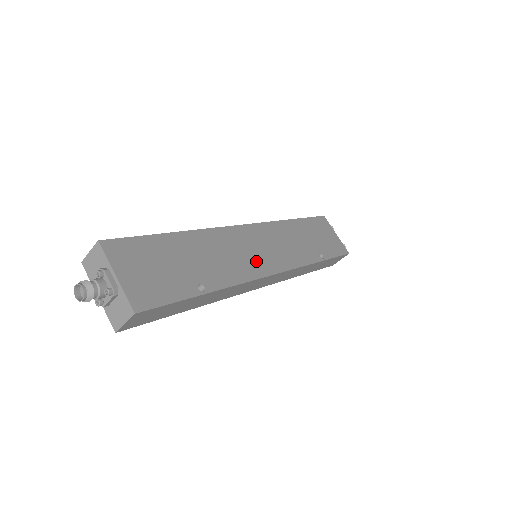
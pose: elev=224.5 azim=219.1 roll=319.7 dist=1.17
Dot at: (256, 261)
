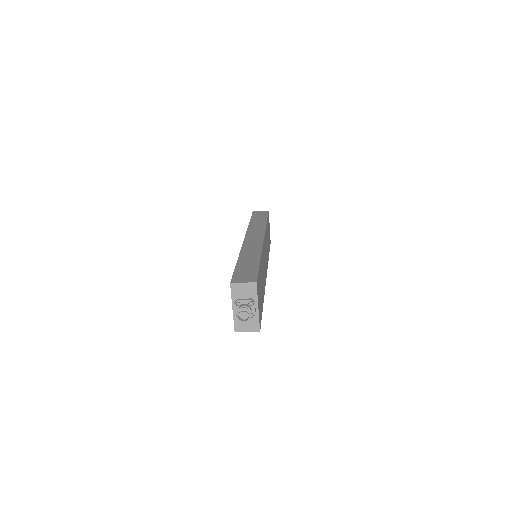
Dot at: (265, 269)
